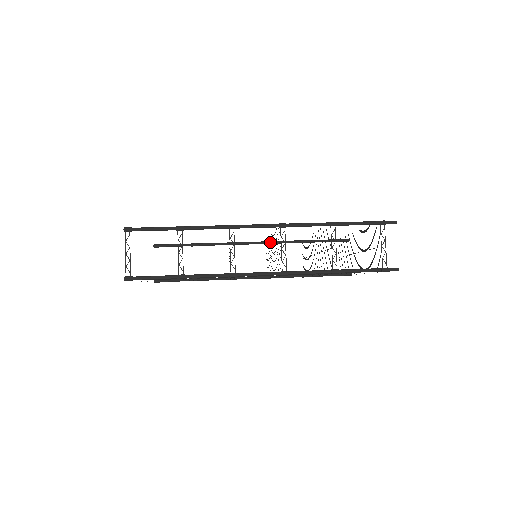
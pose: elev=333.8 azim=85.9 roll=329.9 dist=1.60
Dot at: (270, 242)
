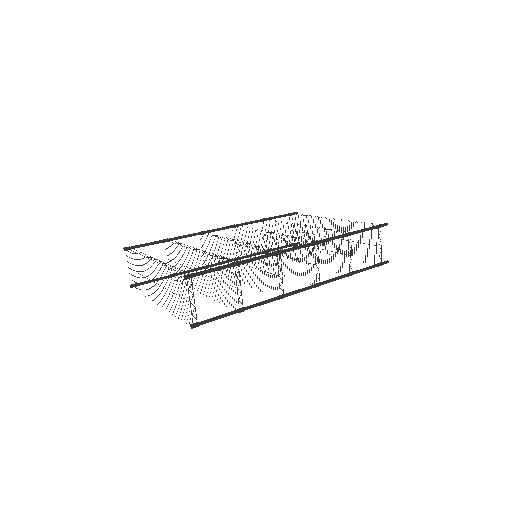
Dot at: (236, 226)
